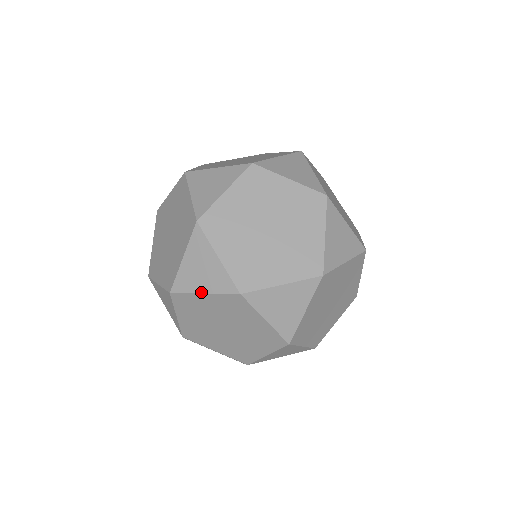
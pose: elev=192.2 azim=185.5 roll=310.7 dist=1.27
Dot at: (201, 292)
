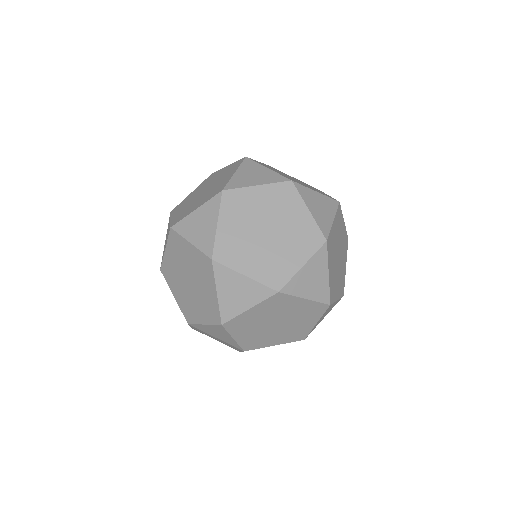
Dot at: (247, 309)
